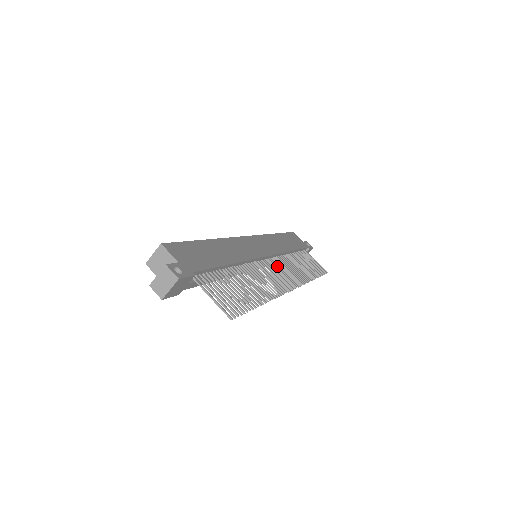
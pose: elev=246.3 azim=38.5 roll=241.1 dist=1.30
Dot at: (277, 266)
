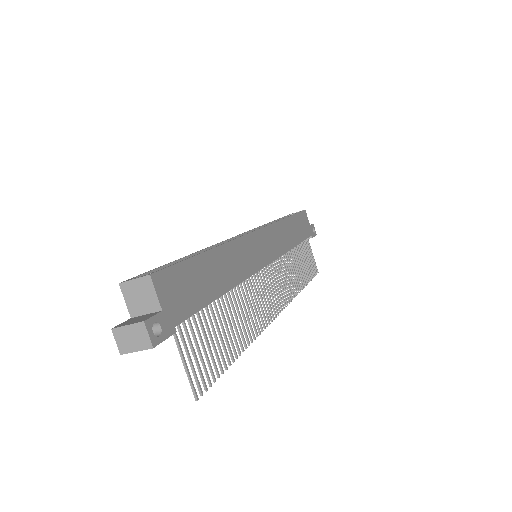
Dot at: (273, 275)
